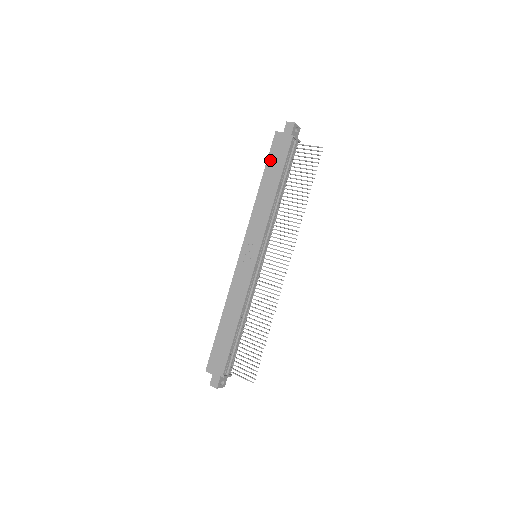
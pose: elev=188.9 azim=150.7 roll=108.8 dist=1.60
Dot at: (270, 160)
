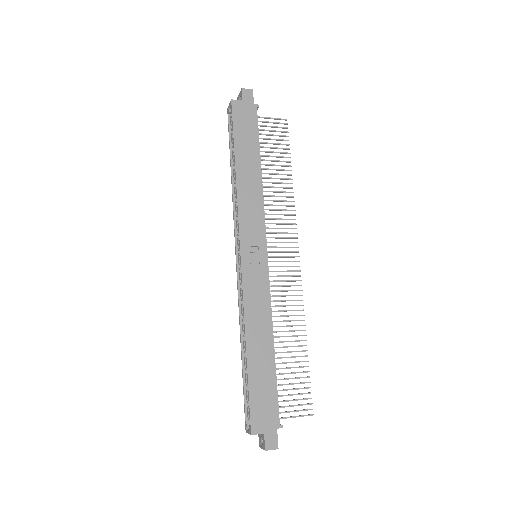
Dot at: (238, 134)
